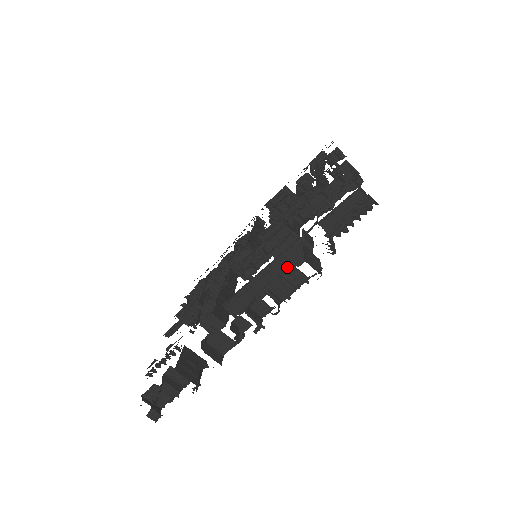
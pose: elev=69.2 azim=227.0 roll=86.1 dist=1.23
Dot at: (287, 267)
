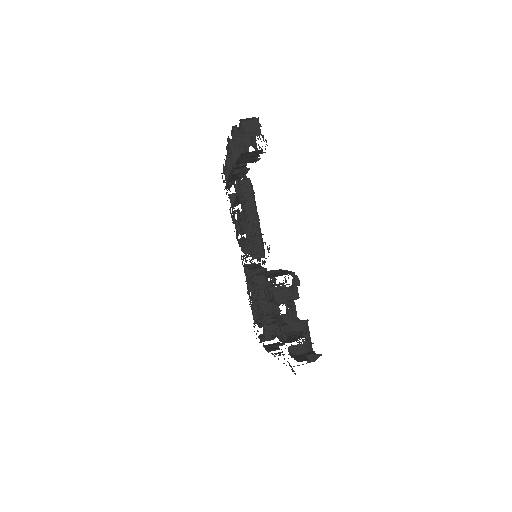
Dot at: occluded
